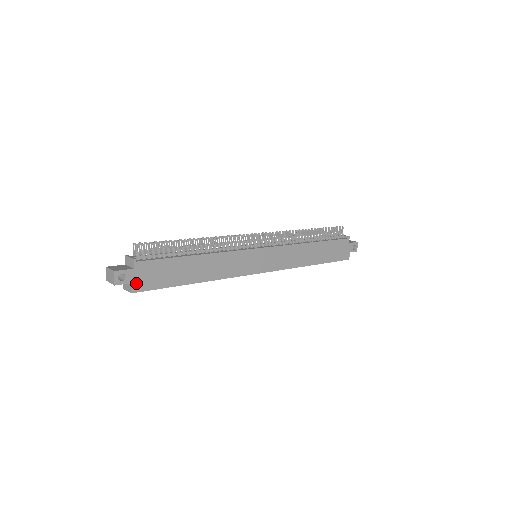
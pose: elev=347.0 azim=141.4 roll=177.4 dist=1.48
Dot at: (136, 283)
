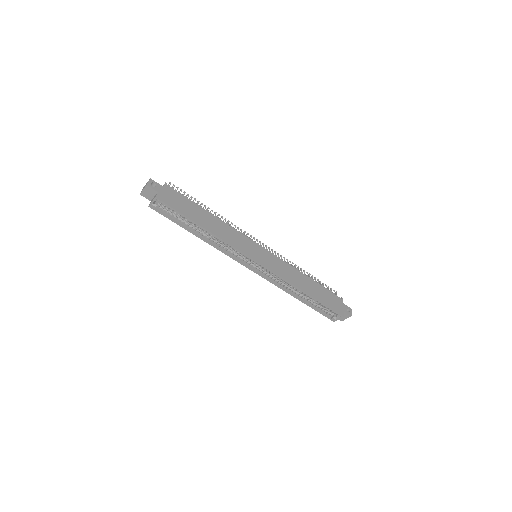
Dot at: (161, 195)
